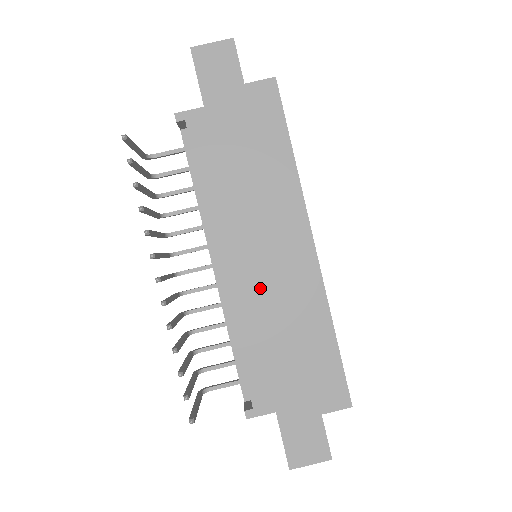
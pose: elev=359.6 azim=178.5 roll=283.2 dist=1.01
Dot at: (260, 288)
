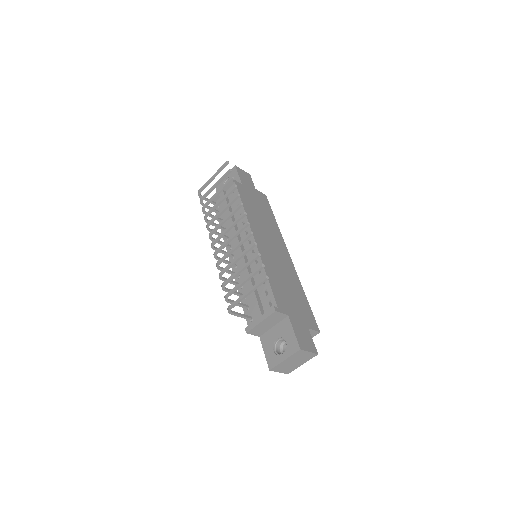
Dot at: (272, 258)
